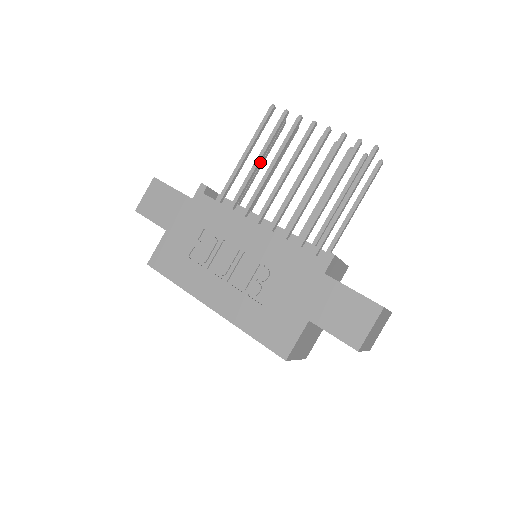
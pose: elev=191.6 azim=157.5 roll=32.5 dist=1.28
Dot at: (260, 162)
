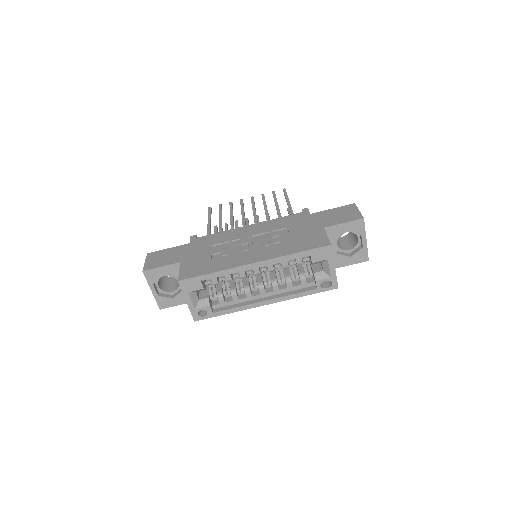
Dot at: occluded
